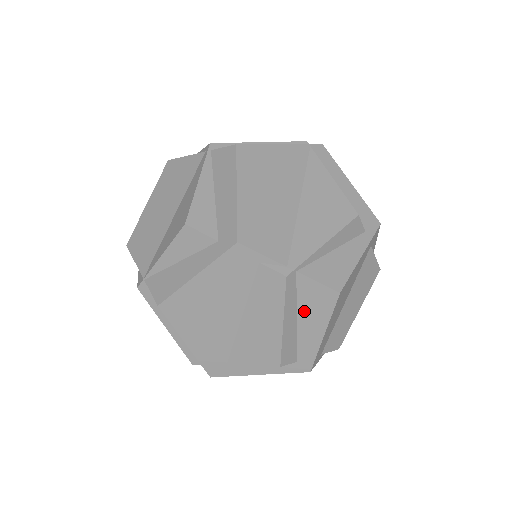
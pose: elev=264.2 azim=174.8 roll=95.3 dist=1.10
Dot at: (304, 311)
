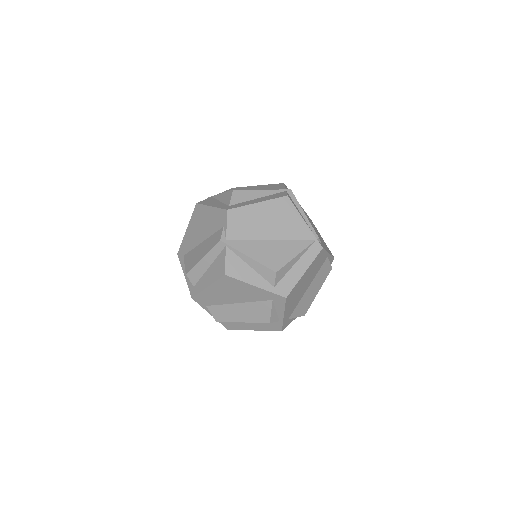
Dot at: (213, 266)
